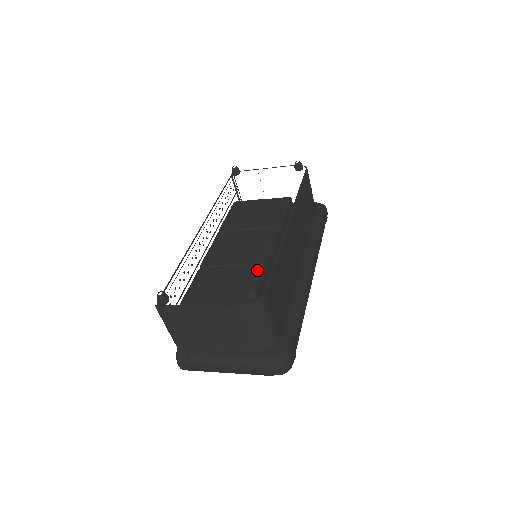
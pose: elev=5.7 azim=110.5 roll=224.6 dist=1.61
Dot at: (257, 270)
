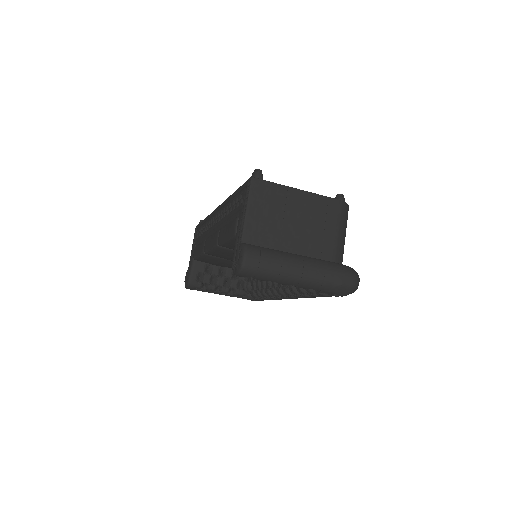
Dot at: occluded
